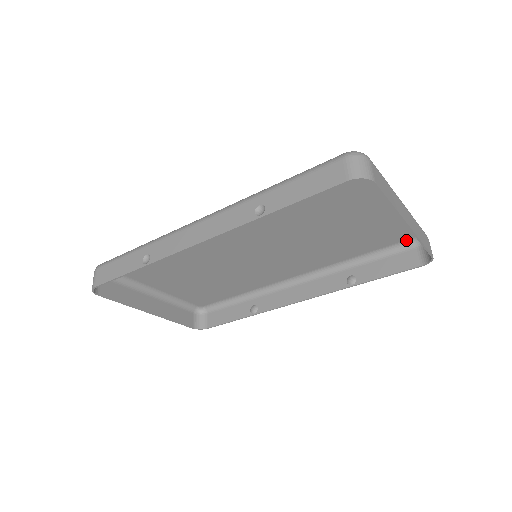
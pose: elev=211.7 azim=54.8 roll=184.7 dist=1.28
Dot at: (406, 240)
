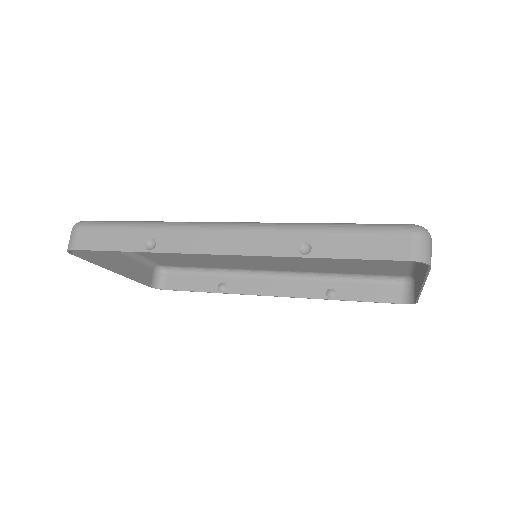
Dot at: (395, 275)
